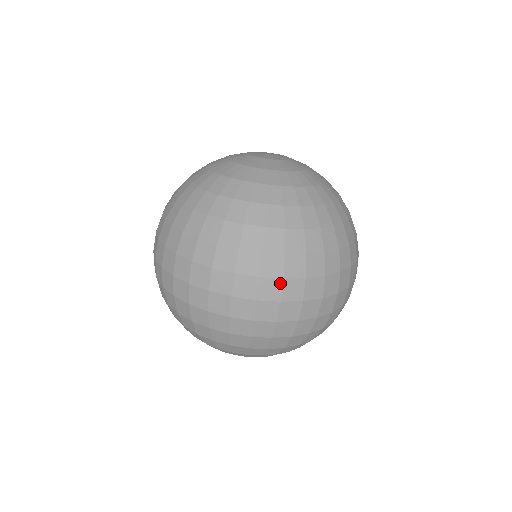
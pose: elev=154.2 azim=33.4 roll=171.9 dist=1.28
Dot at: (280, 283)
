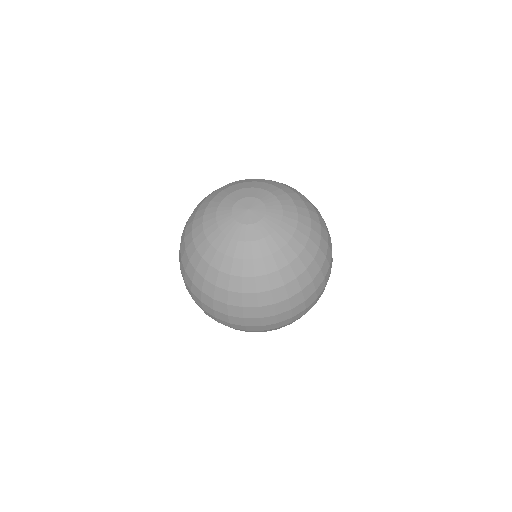
Dot at: (315, 293)
